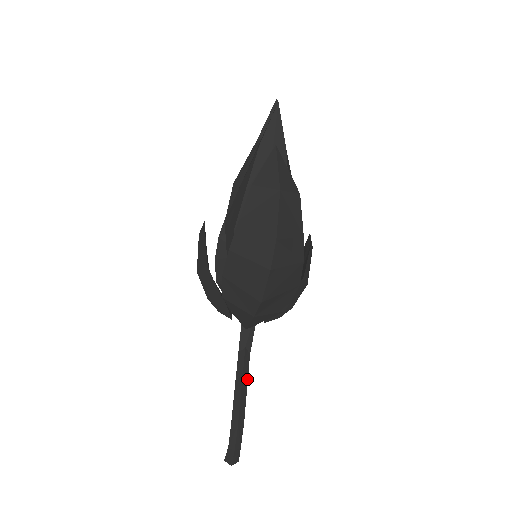
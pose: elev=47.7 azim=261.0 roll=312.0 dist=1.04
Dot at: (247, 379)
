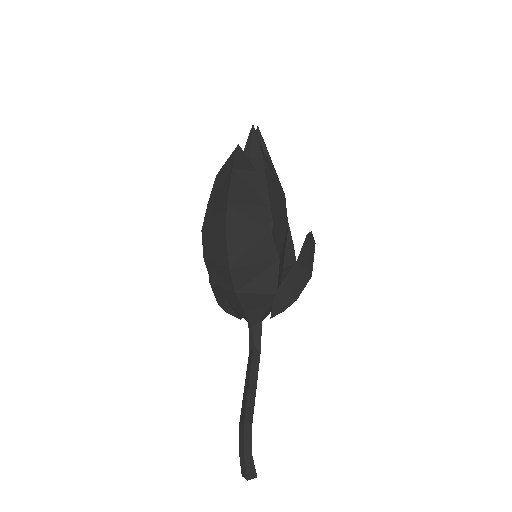
Dot at: (257, 377)
